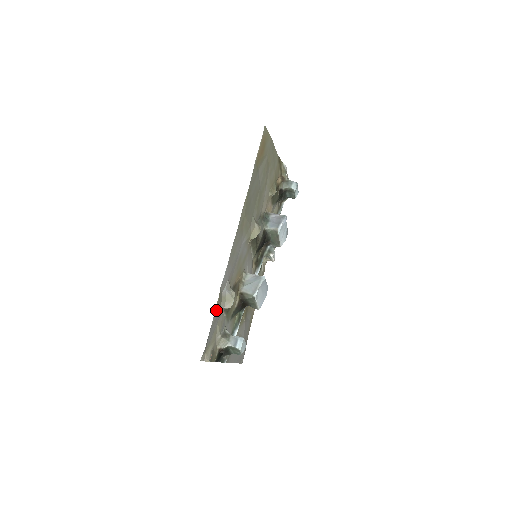
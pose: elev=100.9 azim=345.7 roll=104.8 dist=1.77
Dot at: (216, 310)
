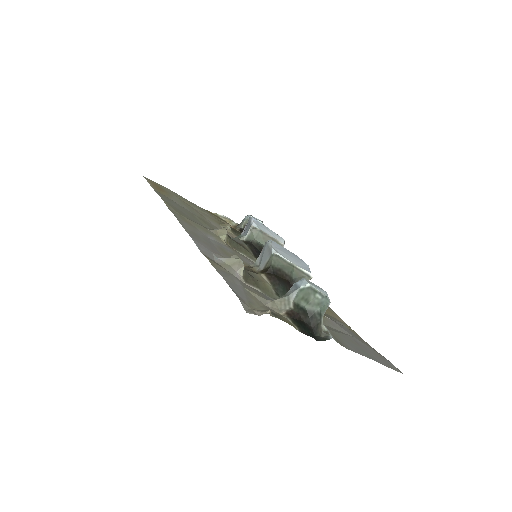
Dot at: (218, 270)
